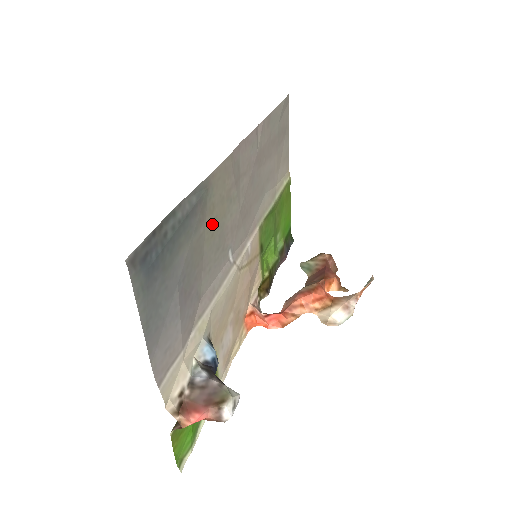
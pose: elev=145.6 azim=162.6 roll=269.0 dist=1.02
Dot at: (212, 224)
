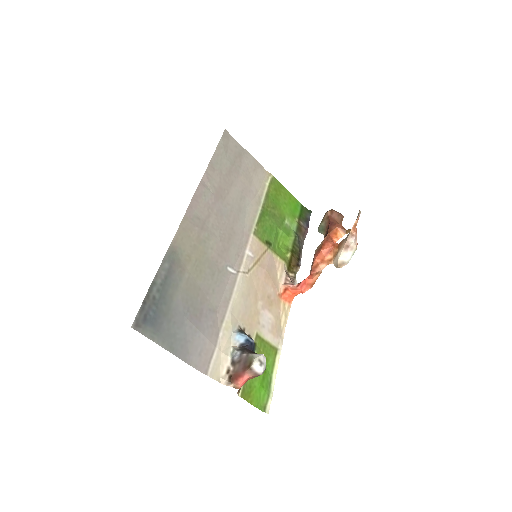
Dot at: (195, 266)
